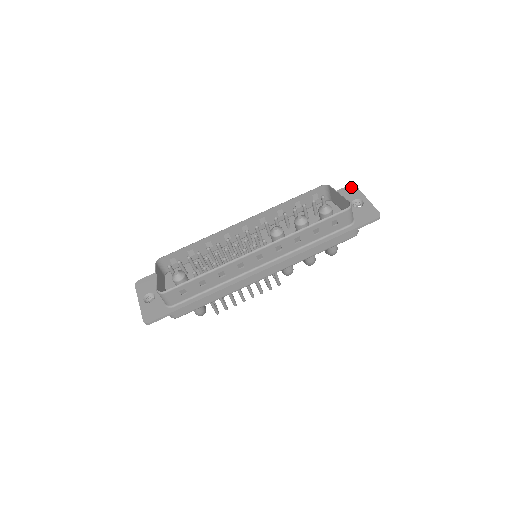
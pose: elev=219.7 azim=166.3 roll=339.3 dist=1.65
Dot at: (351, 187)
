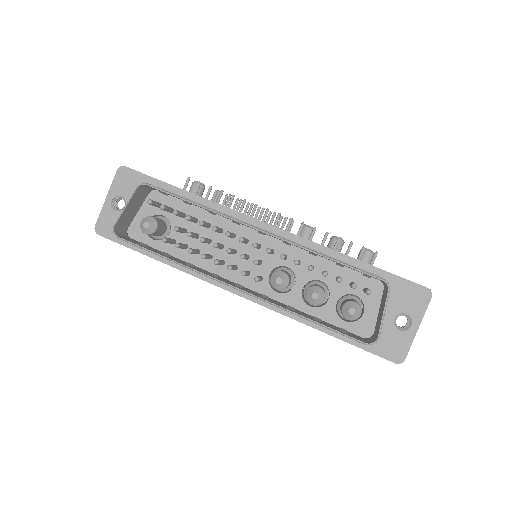
Dot at: (425, 293)
